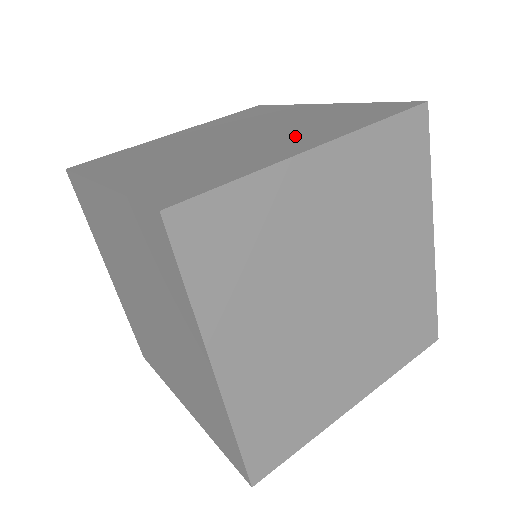
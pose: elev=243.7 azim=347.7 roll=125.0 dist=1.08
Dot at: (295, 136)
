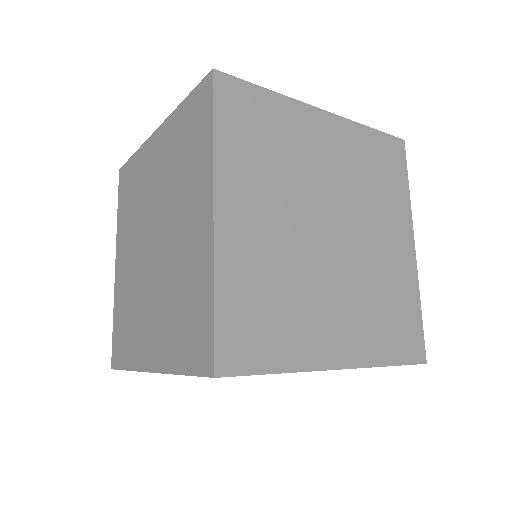
Dot at: occluded
